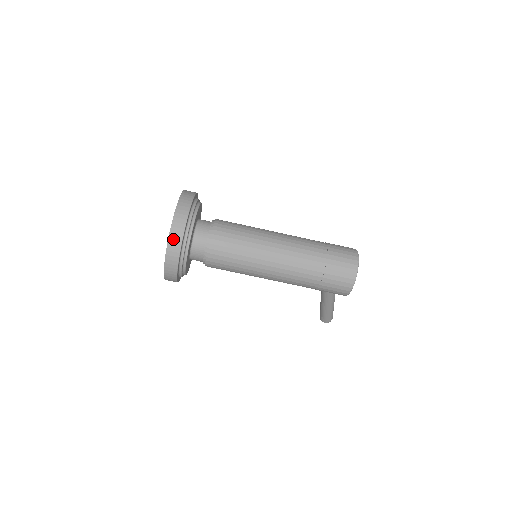
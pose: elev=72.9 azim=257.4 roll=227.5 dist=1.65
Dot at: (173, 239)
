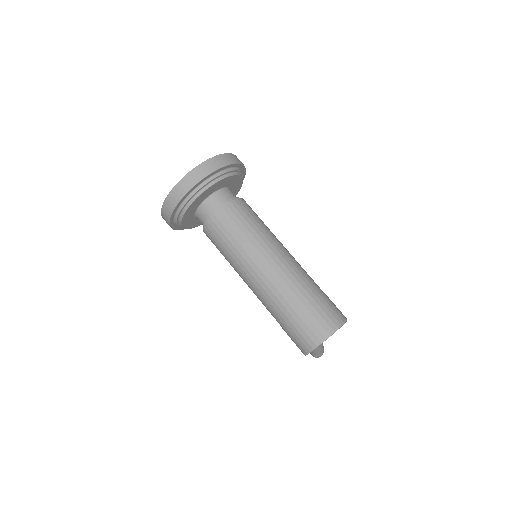
Dot at: (174, 194)
